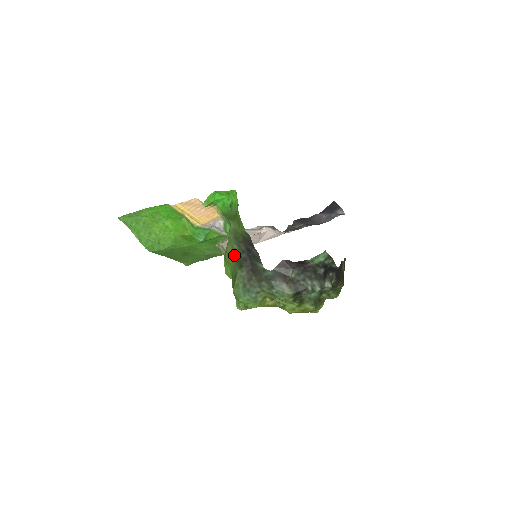
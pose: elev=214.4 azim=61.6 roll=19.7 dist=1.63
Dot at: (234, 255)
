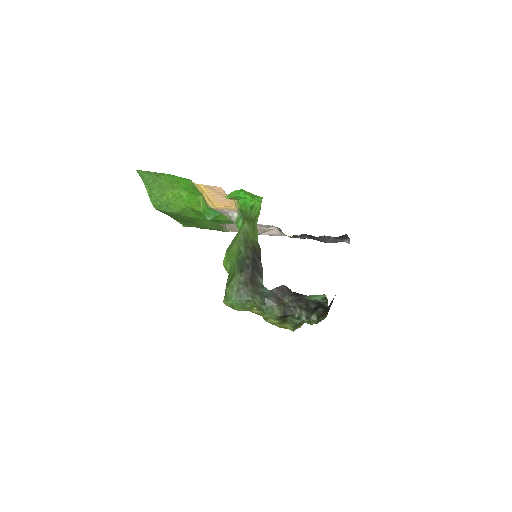
Dot at: (238, 256)
